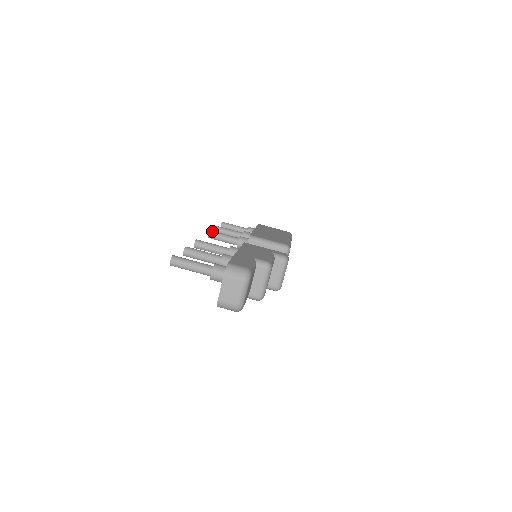
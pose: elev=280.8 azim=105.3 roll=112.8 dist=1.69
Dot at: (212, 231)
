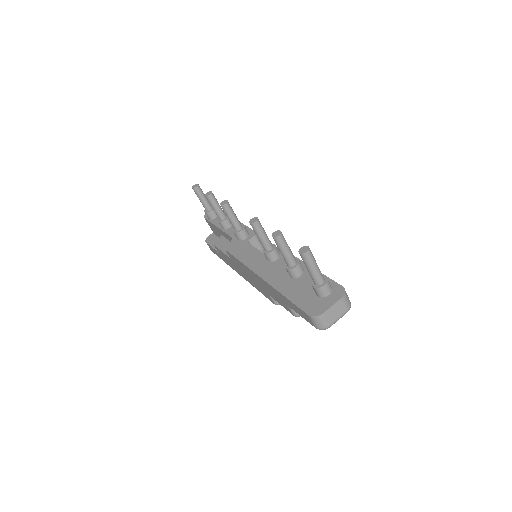
Dot at: occluded
